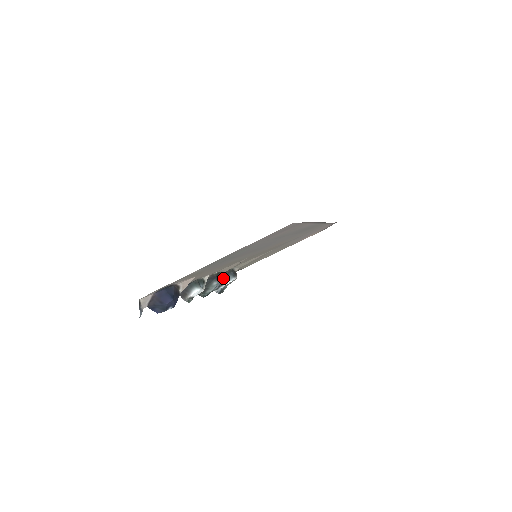
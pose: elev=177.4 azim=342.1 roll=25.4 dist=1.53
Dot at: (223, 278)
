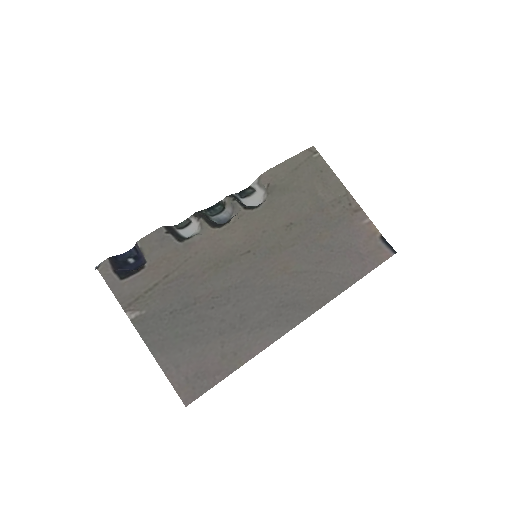
Dot at: (234, 216)
